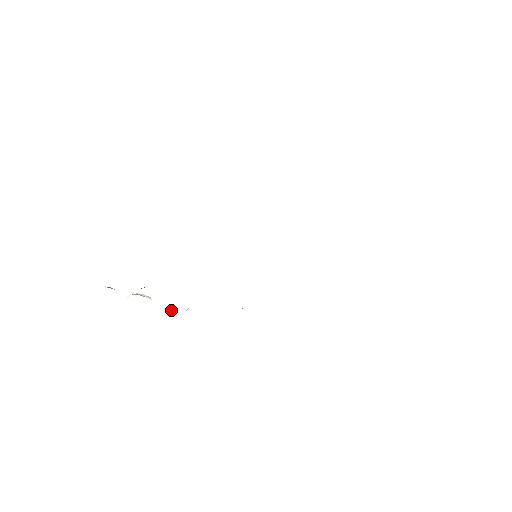
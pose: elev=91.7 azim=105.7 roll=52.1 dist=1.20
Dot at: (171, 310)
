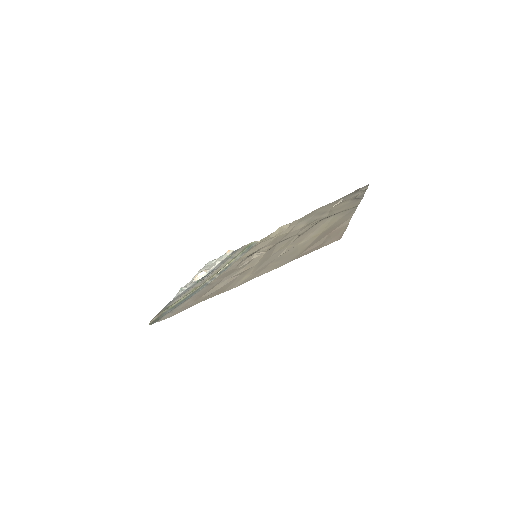
Dot at: (218, 262)
